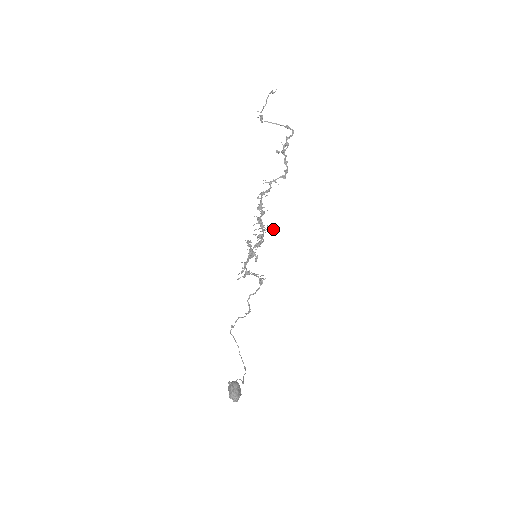
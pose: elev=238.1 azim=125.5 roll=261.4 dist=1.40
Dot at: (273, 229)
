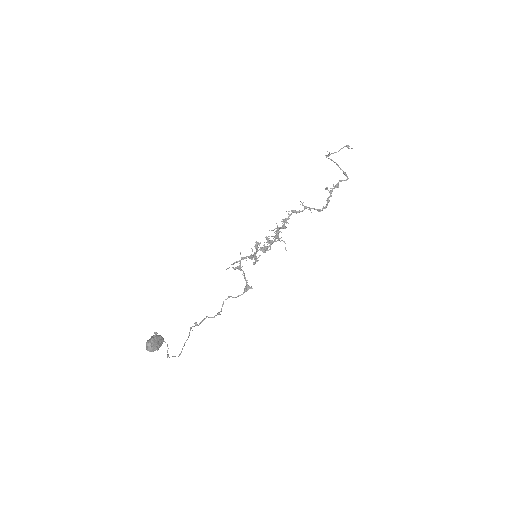
Dot at: (285, 247)
